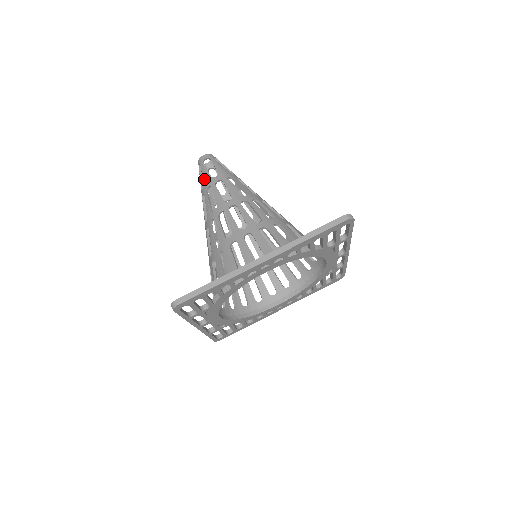
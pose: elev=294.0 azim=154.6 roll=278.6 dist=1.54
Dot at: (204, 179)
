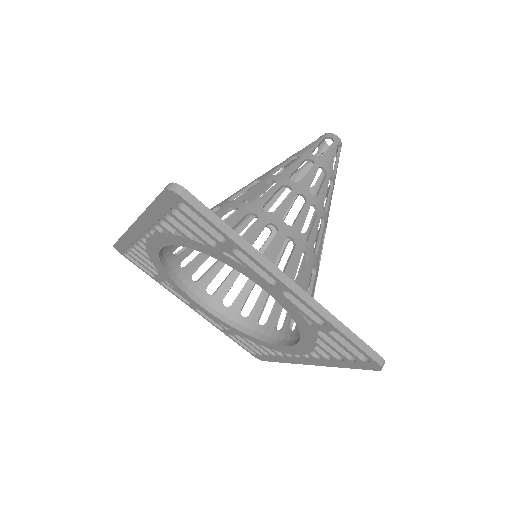
Dot at: occluded
